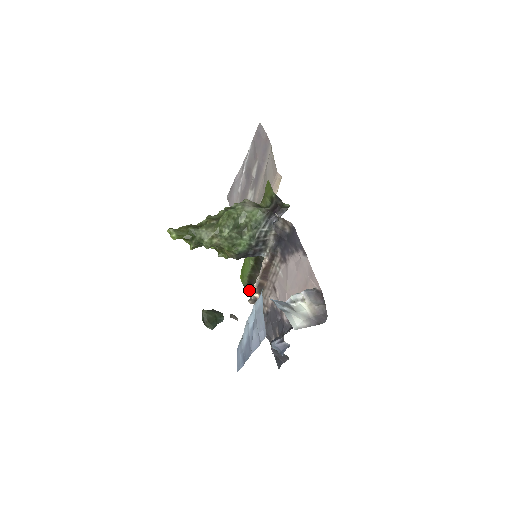
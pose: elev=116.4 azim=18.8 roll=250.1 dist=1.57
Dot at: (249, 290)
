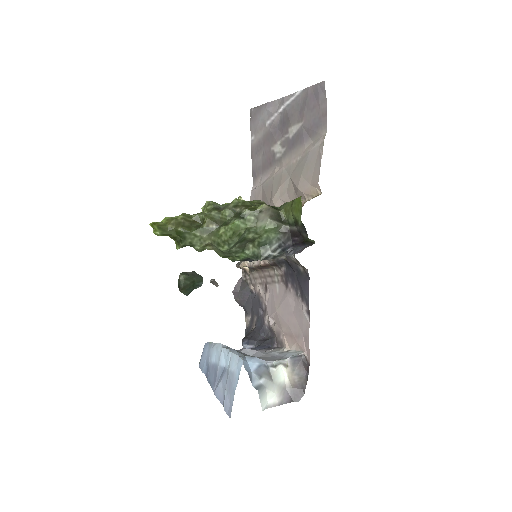
Dot at: occluded
